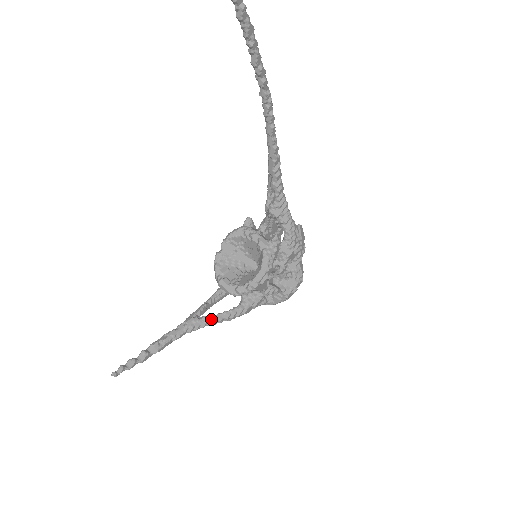
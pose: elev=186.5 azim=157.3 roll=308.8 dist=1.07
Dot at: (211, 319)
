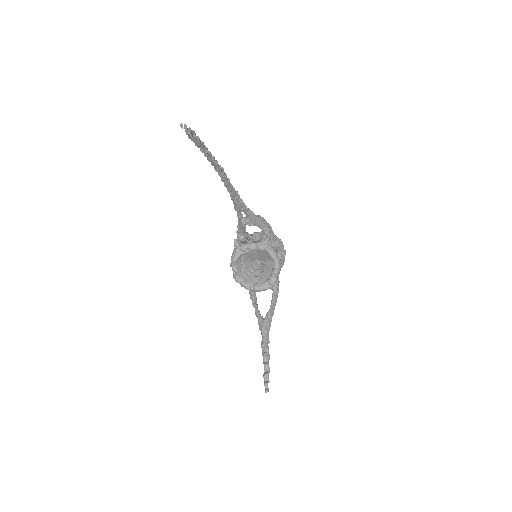
Dot at: (271, 312)
